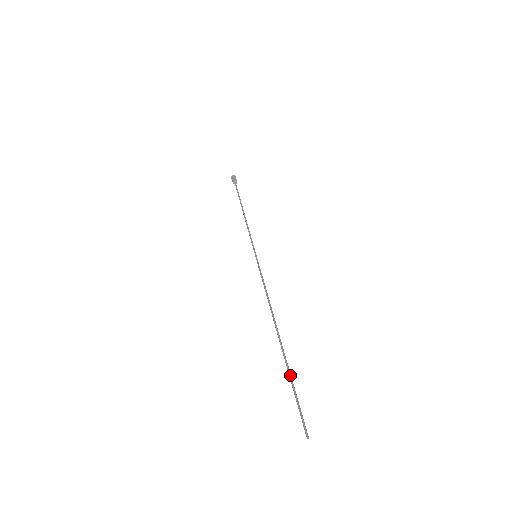
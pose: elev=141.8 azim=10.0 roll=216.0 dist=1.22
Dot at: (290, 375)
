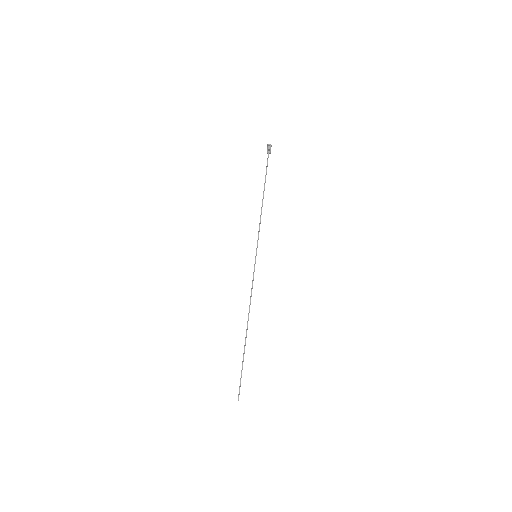
Dot at: (242, 362)
